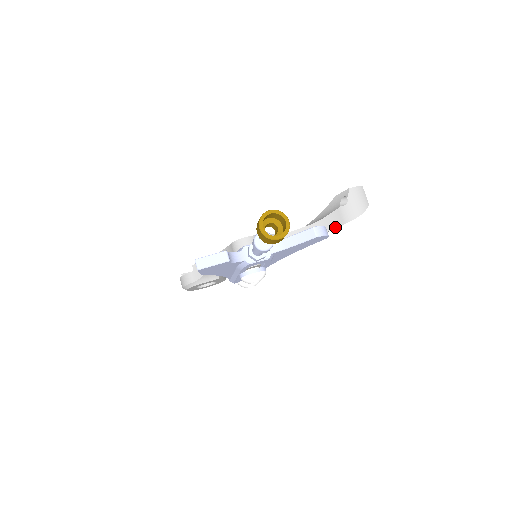
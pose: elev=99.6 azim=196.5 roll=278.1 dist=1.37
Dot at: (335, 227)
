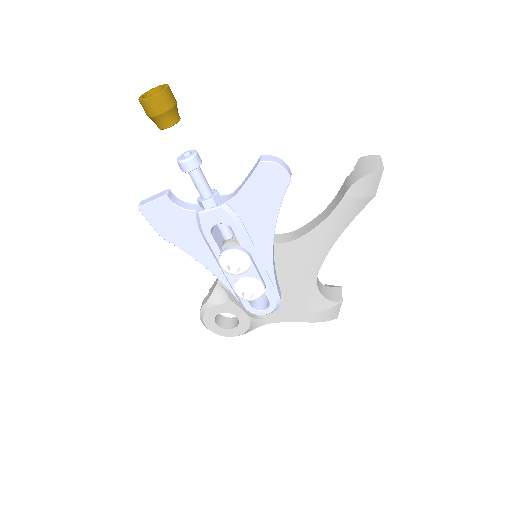
Dot at: (339, 201)
